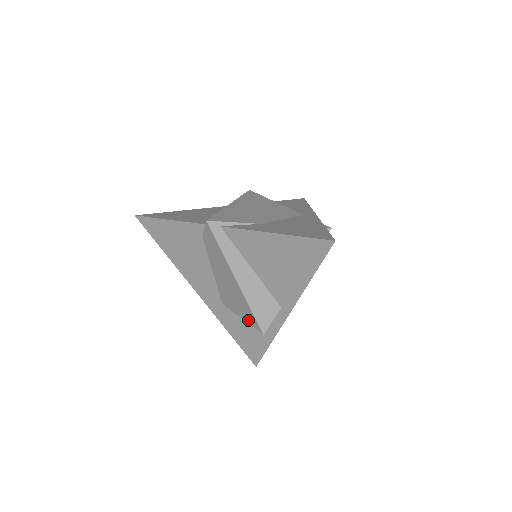
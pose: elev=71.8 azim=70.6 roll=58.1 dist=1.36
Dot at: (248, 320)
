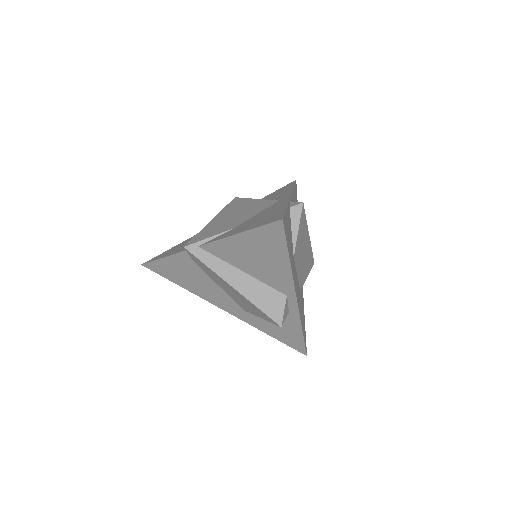
Dot at: (265, 318)
